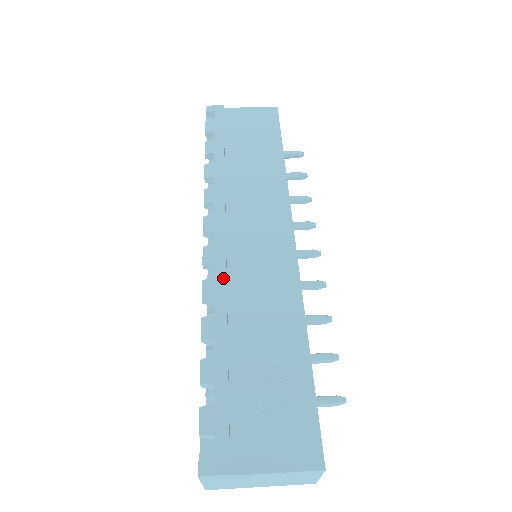
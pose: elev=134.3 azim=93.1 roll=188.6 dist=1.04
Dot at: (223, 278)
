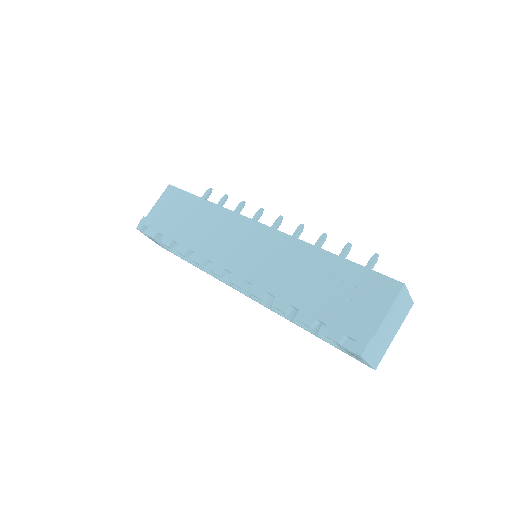
Dot at: (257, 279)
